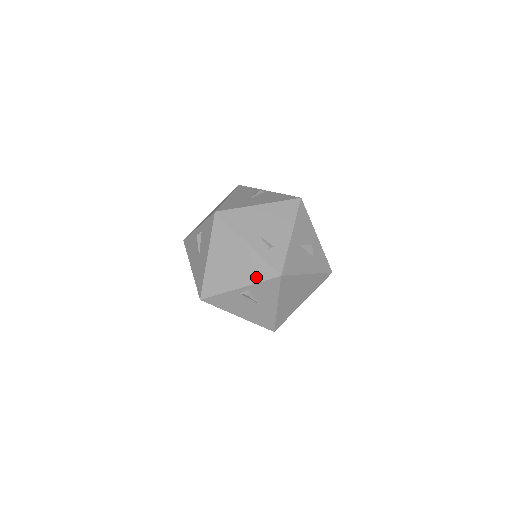
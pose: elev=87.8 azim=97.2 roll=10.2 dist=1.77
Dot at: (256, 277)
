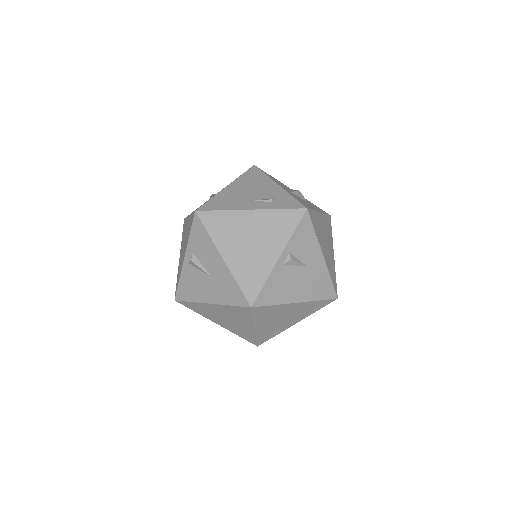
Dot at: (286, 231)
